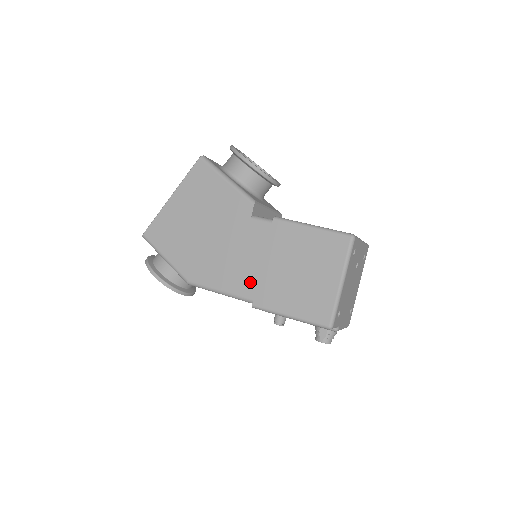
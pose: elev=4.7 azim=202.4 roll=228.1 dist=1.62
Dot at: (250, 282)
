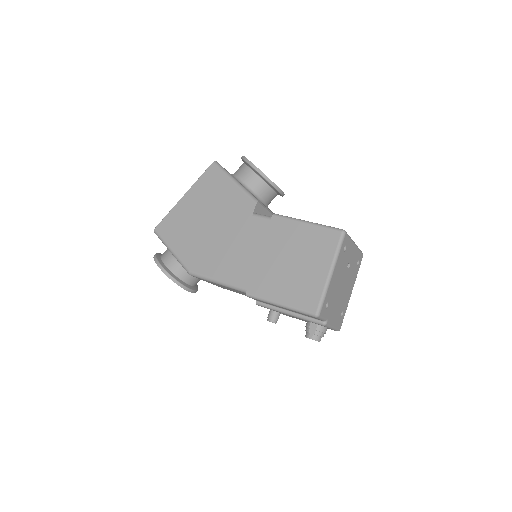
Dot at: (246, 272)
